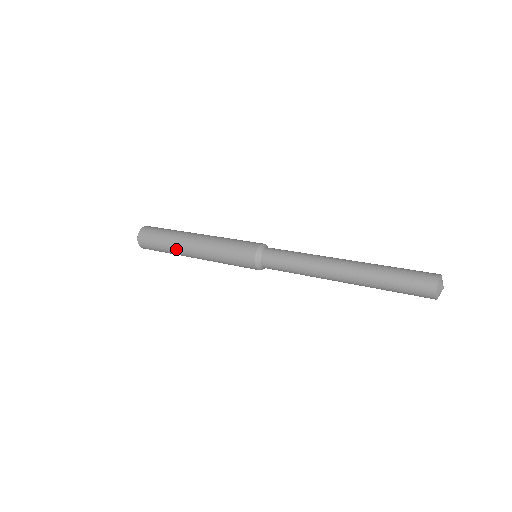
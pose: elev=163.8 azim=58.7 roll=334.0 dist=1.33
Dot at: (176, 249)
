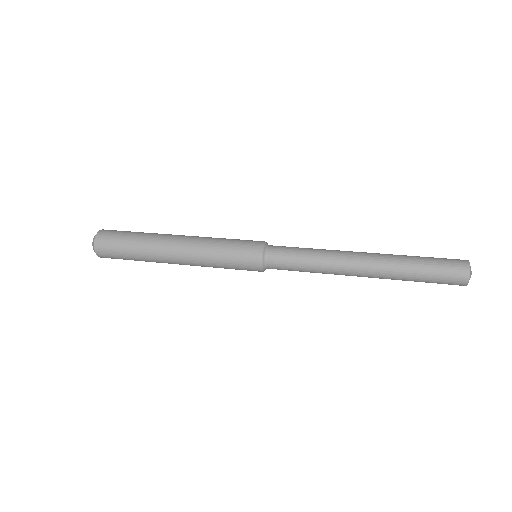
Dot at: (152, 257)
